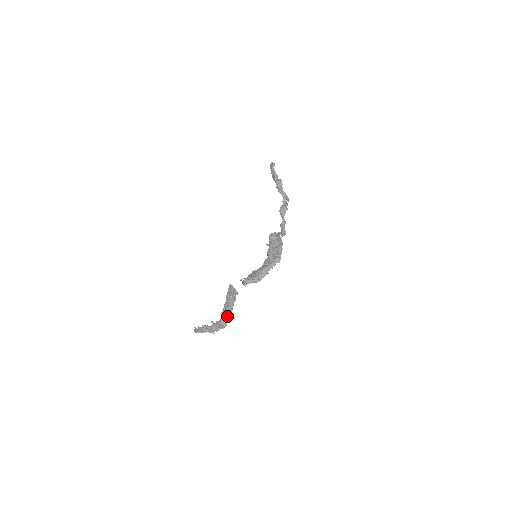
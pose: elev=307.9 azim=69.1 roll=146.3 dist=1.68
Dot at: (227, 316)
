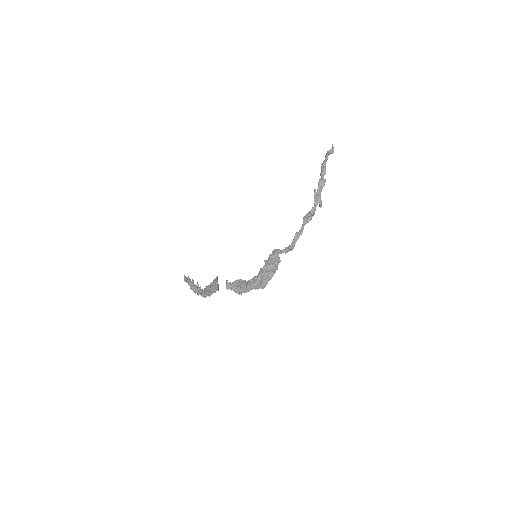
Dot at: (207, 295)
